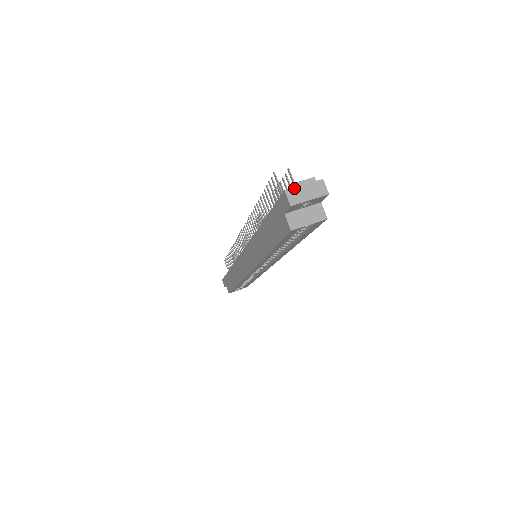
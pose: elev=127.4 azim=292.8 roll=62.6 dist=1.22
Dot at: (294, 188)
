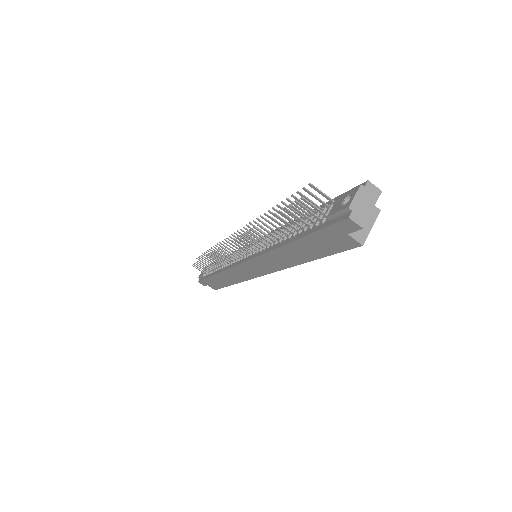
Dot at: (354, 209)
